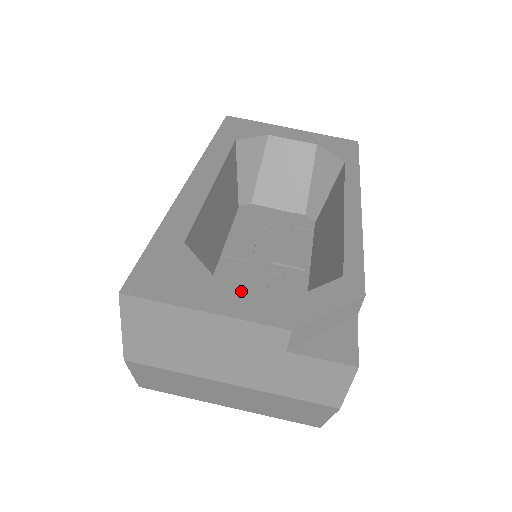
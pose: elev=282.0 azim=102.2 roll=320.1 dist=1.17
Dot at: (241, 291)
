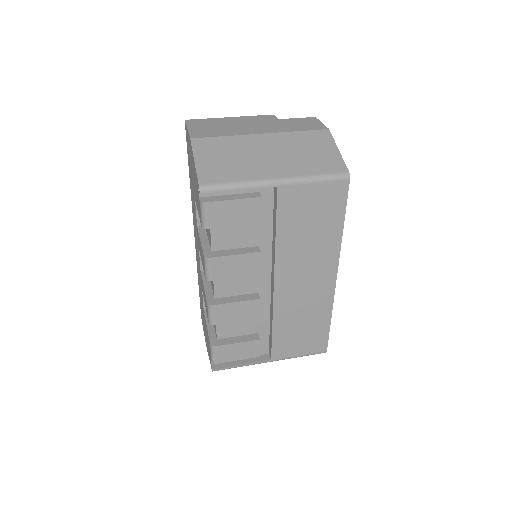
Dot at: occluded
